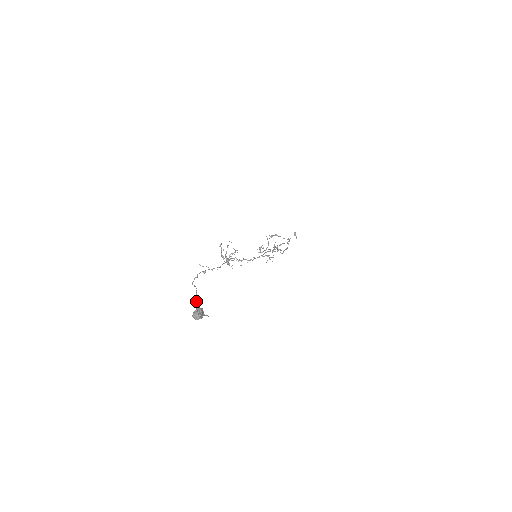
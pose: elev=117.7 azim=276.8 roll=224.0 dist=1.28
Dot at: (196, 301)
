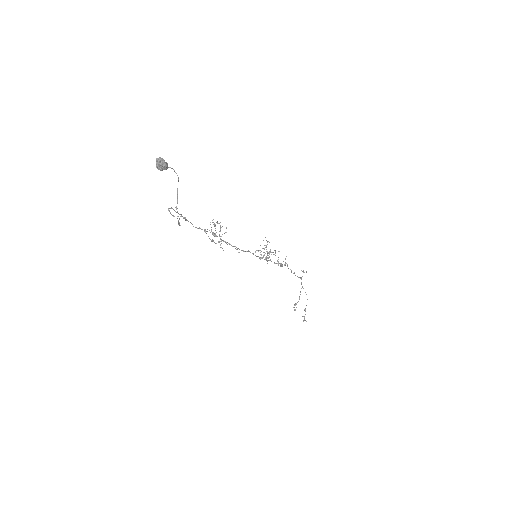
Dot at: (179, 224)
